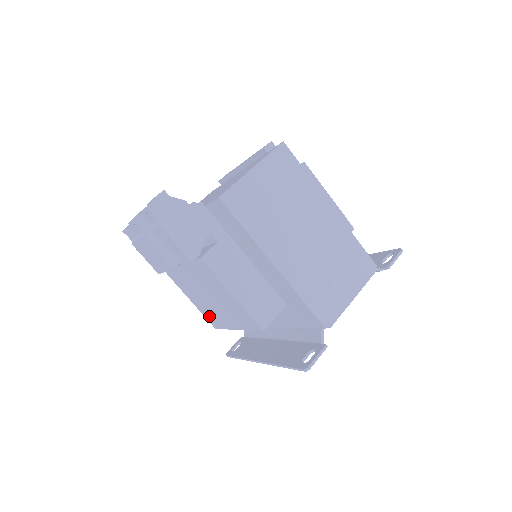
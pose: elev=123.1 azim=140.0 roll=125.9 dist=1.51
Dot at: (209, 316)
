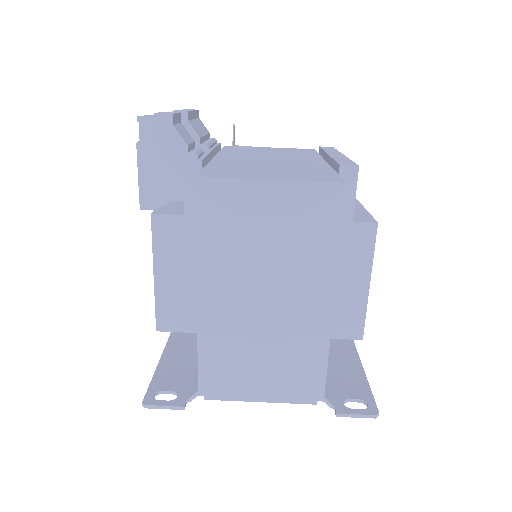
Dot at: occluded
